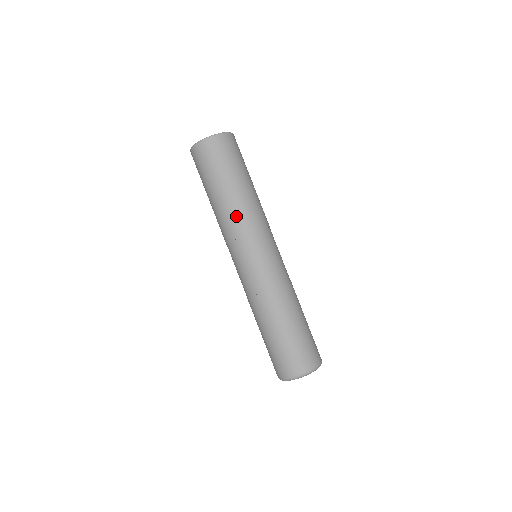
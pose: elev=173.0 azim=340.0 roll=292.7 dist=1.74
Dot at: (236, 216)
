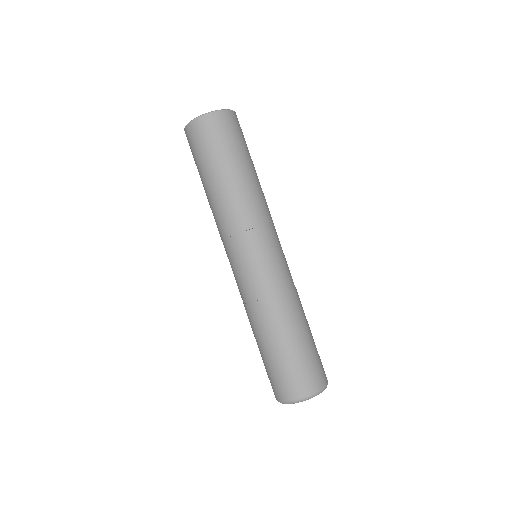
Dot at: (244, 205)
